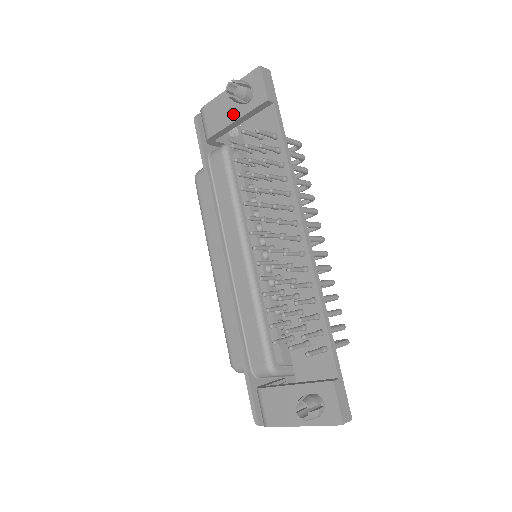
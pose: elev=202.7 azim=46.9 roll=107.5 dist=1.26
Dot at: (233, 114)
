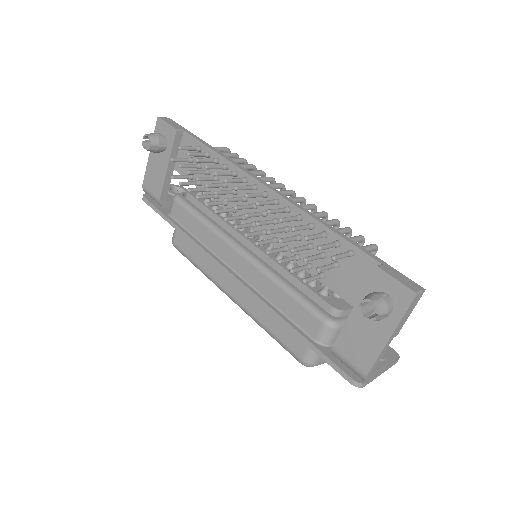
Dot at: (163, 165)
